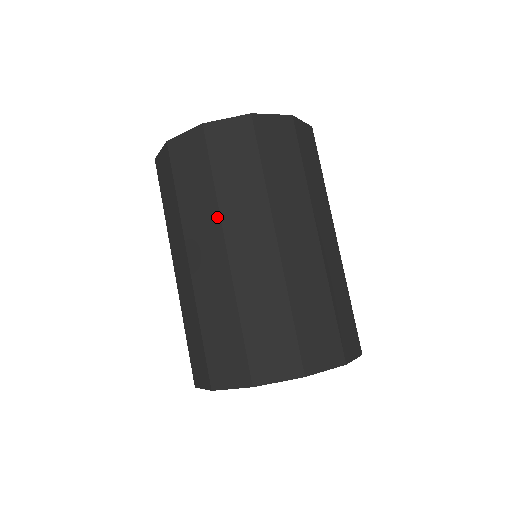
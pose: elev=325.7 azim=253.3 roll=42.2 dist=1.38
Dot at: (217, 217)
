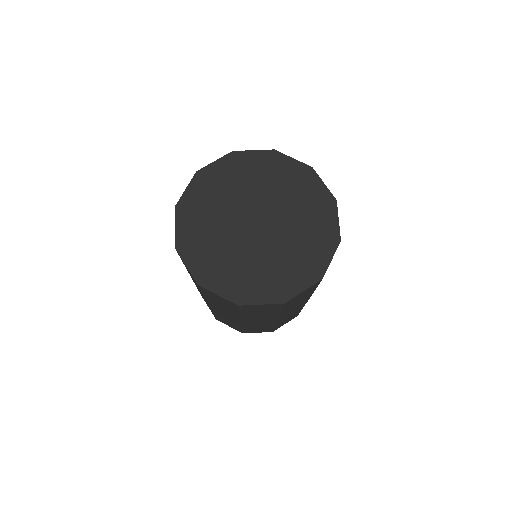
Dot at: (238, 318)
